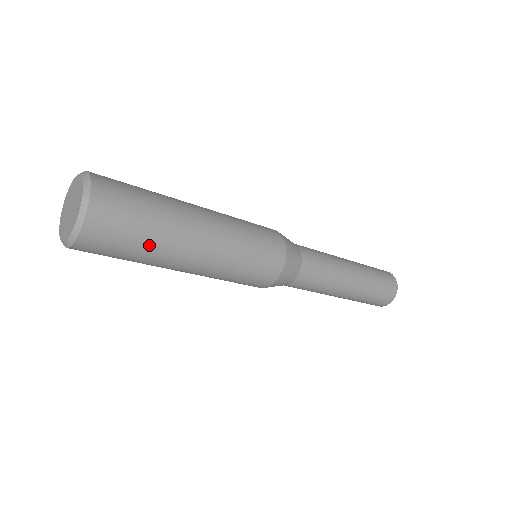
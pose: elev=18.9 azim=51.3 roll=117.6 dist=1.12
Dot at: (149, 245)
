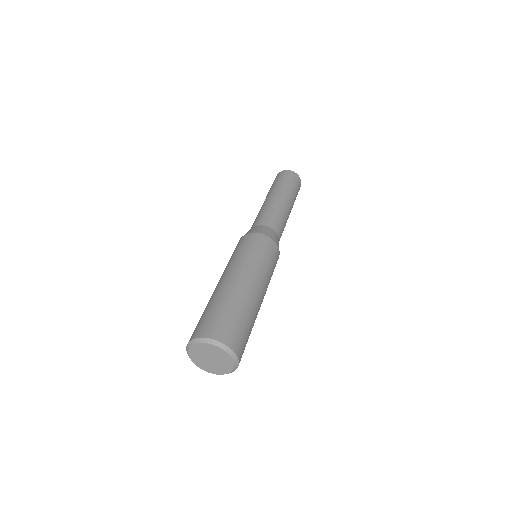
Dot at: occluded
